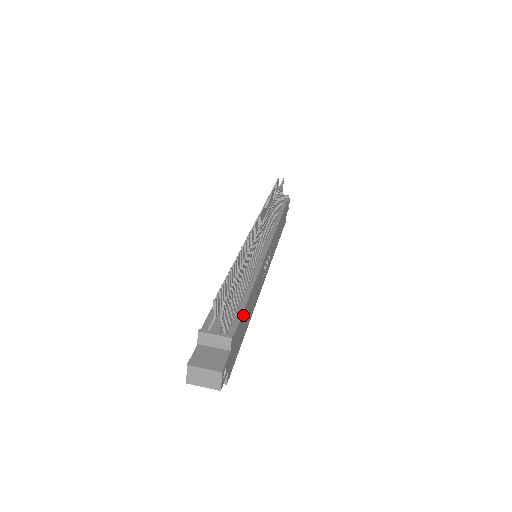
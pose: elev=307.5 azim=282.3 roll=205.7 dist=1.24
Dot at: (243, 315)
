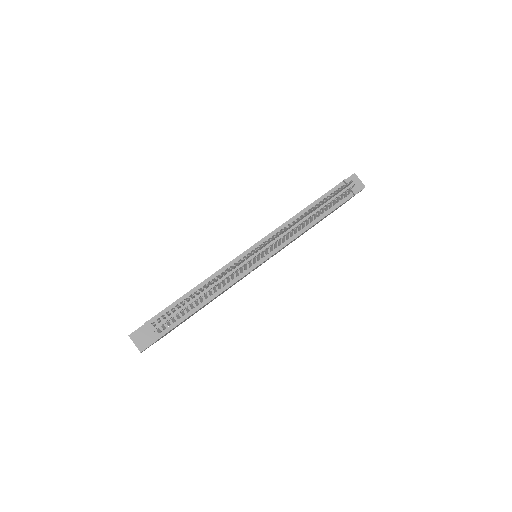
Dot at: occluded
